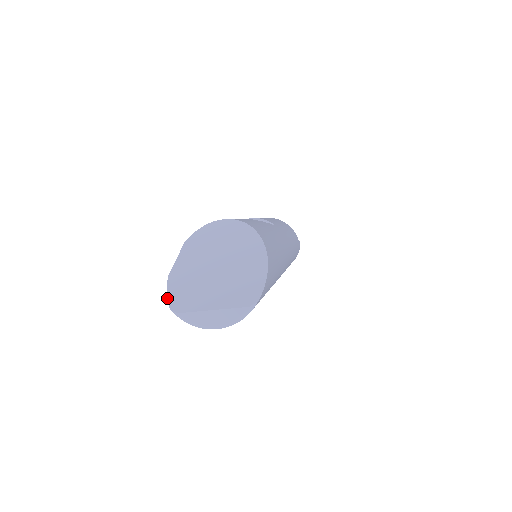
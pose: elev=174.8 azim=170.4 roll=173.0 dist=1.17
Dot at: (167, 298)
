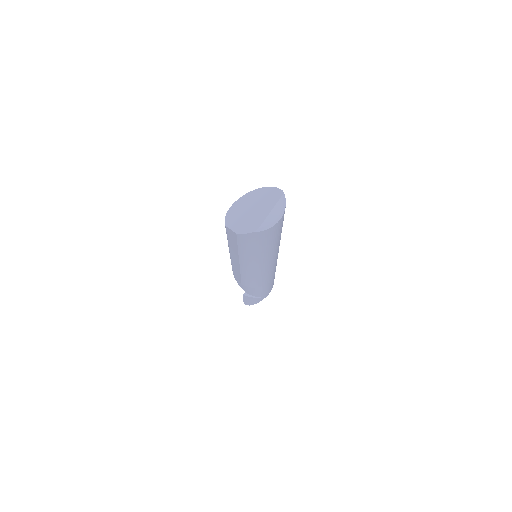
Dot at: (247, 233)
